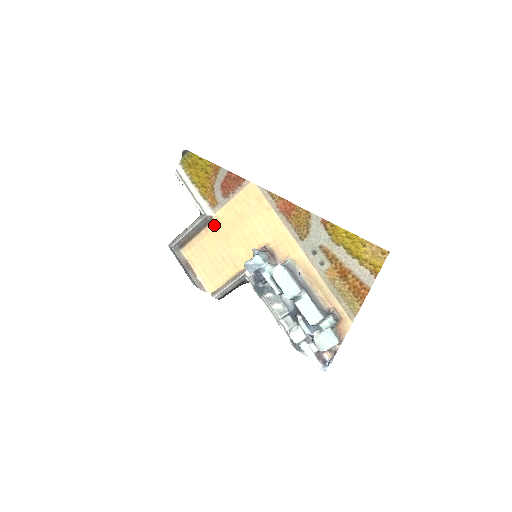
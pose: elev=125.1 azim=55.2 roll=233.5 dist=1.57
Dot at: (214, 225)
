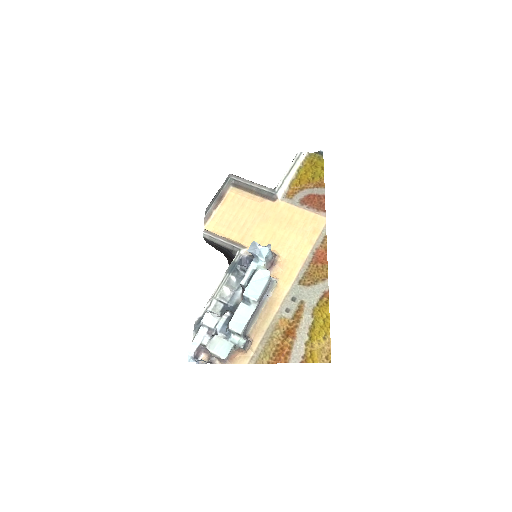
Dot at: (270, 204)
